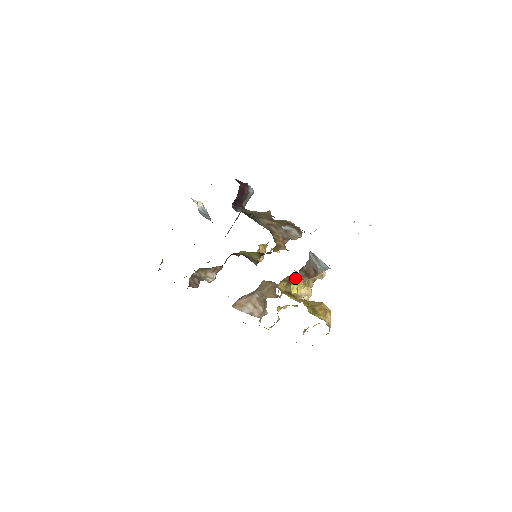
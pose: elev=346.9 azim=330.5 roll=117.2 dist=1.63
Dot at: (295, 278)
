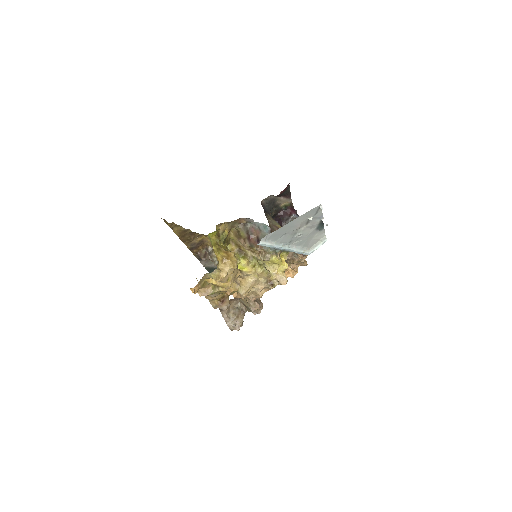
Dot at: (241, 240)
